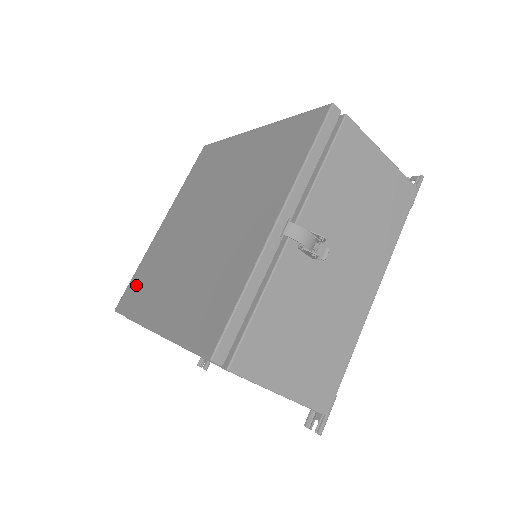
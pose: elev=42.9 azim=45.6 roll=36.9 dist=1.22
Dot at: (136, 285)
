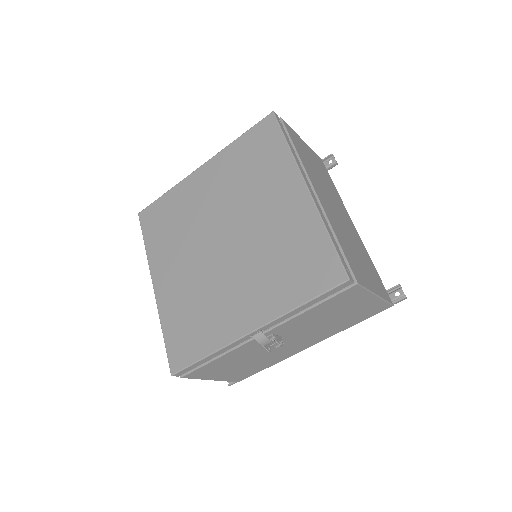
Dot at: (159, 214)
